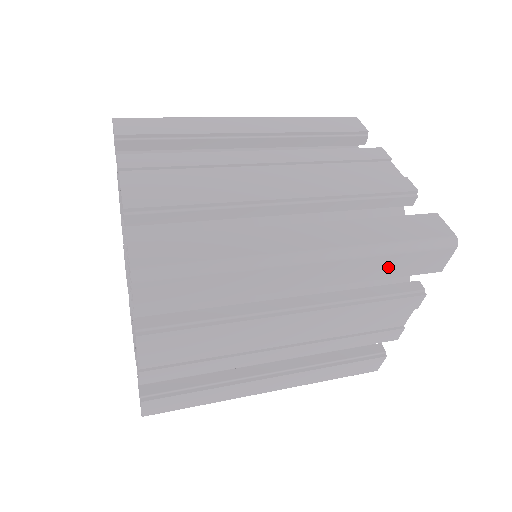
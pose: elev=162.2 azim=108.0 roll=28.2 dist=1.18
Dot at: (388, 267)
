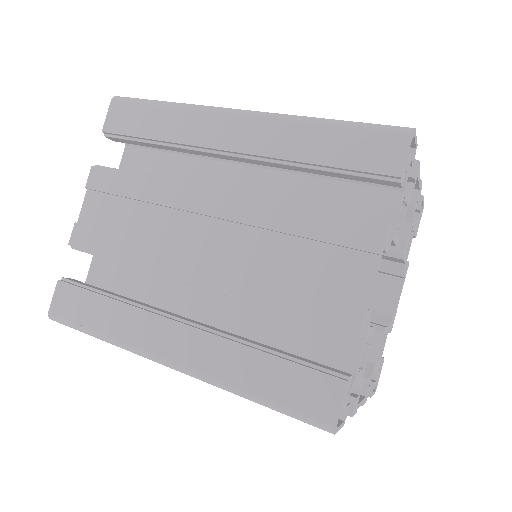
Dot at: occluded
